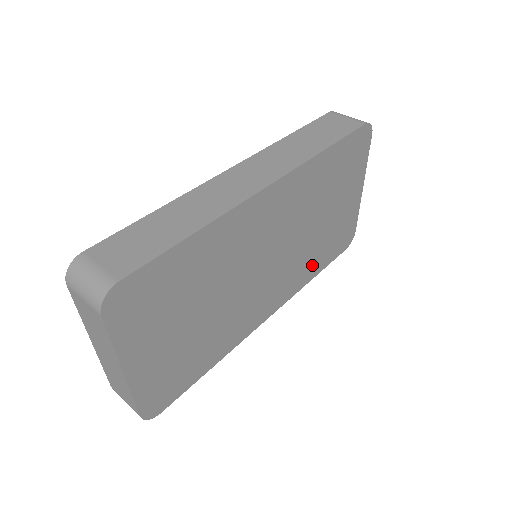
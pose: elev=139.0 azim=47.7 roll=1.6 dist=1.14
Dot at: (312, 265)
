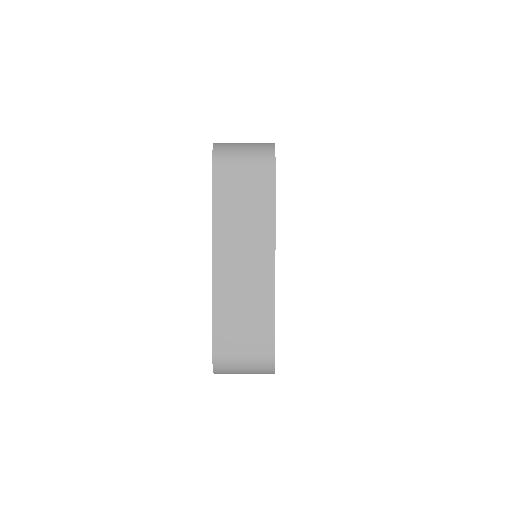
Dot at: occluded
